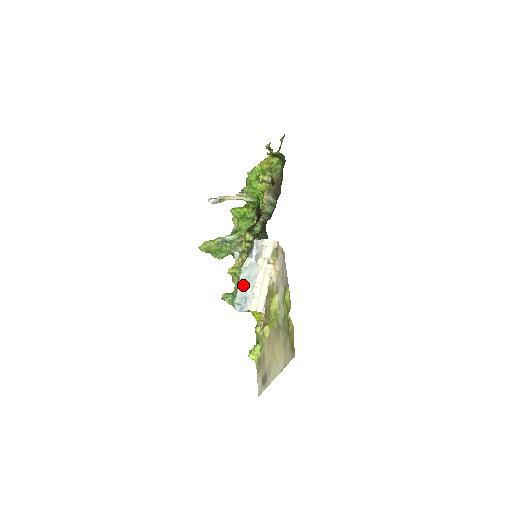
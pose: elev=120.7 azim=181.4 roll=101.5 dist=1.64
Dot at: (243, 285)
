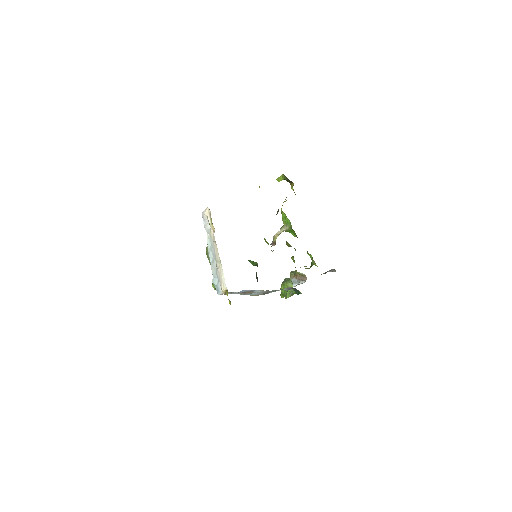
Dot at: (212, 263)
